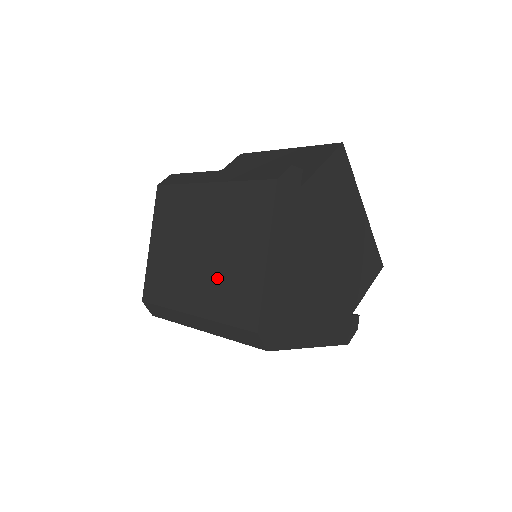
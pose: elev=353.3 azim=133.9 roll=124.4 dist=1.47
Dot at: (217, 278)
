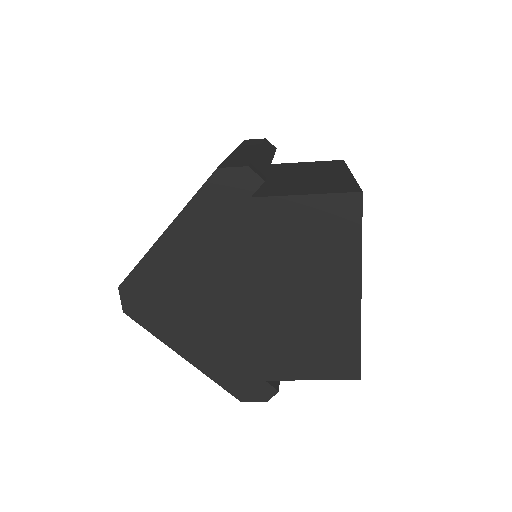
Dot at: occluded
